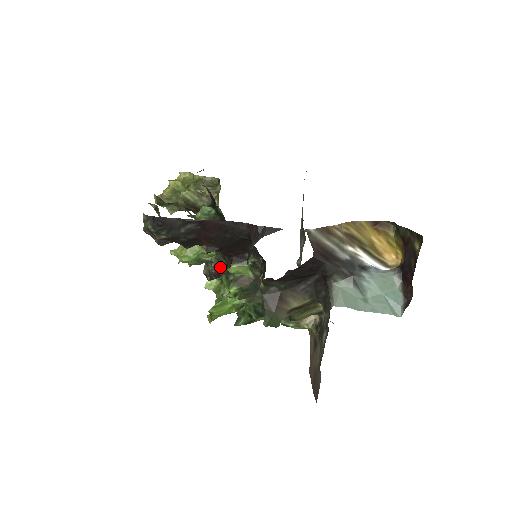
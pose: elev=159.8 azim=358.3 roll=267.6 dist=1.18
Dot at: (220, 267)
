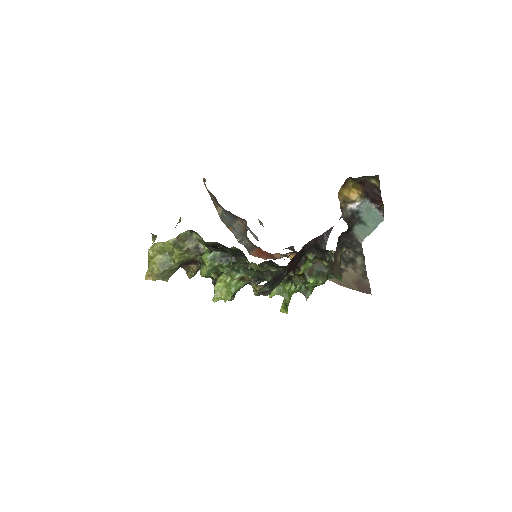
Dot at: occluded
